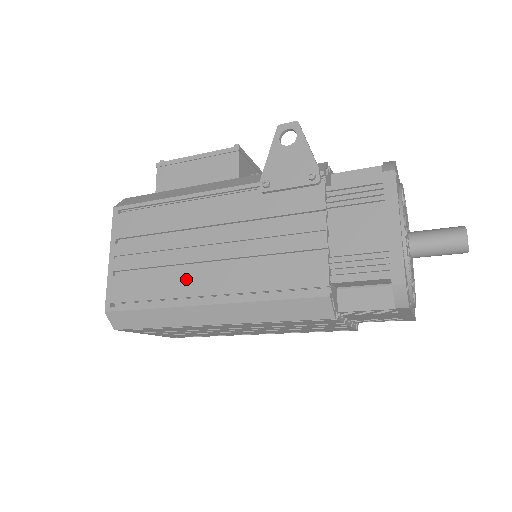
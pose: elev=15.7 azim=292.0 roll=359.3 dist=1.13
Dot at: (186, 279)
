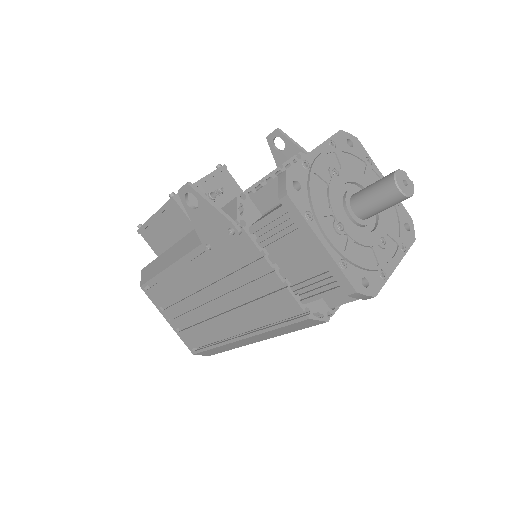
Dot at: (217, 326)
